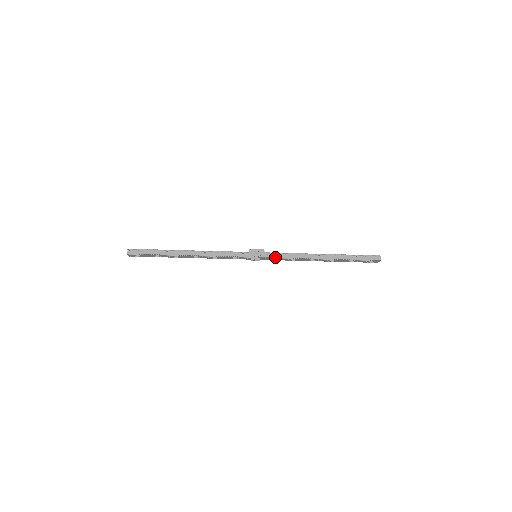
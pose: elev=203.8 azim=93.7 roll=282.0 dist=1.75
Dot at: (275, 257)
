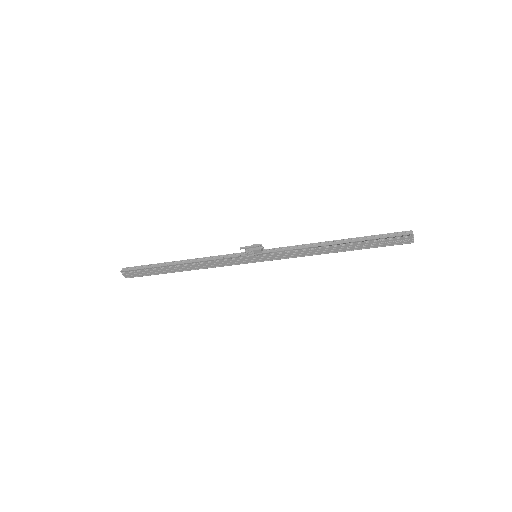
Dot at: (276, 251)
